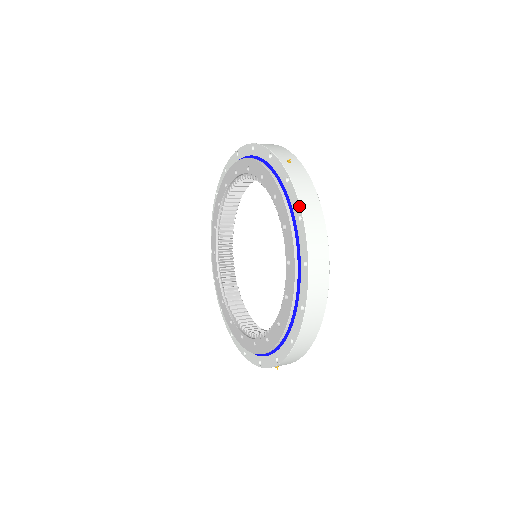
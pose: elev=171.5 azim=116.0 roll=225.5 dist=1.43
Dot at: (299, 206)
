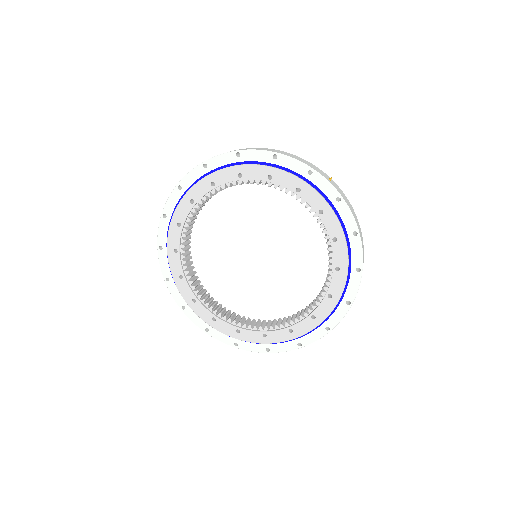
Dot at: (356, 224)
